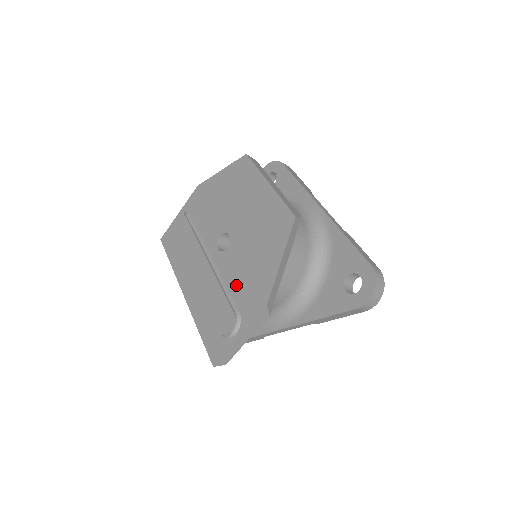
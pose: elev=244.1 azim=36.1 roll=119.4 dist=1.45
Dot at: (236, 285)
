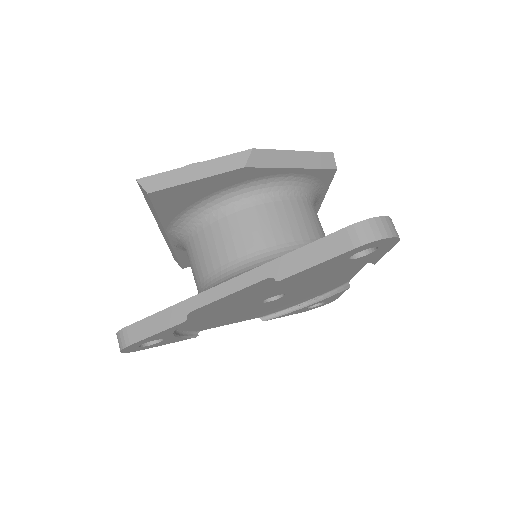
Dot at: occluded
